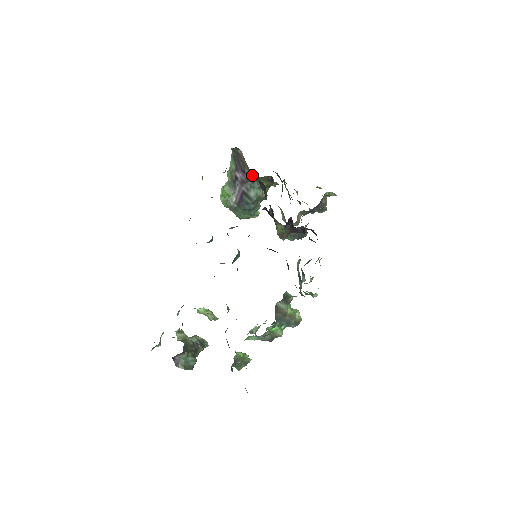
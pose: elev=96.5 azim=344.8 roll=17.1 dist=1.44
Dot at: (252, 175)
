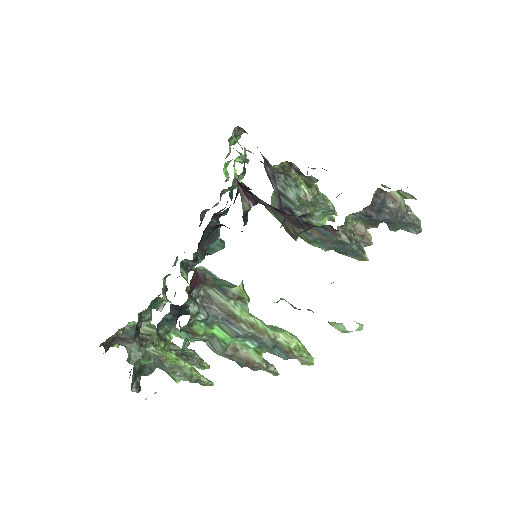
Dot at: occluded
